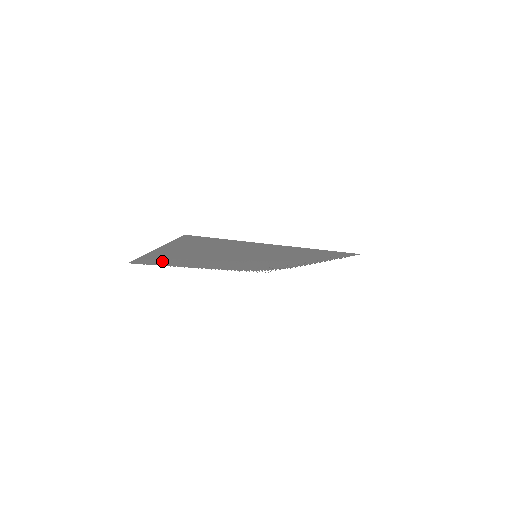
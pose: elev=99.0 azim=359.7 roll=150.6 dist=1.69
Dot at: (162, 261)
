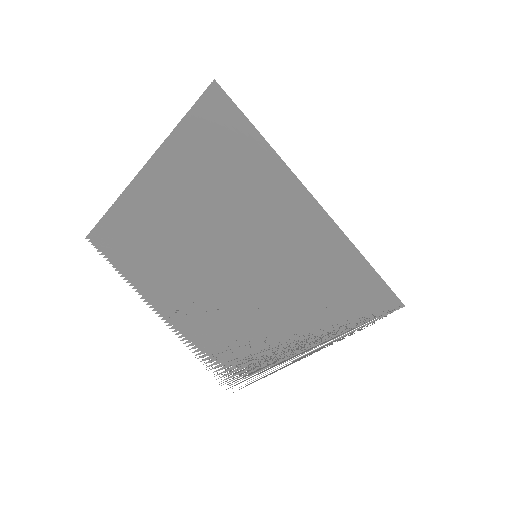
Dot at: (130, 243)
